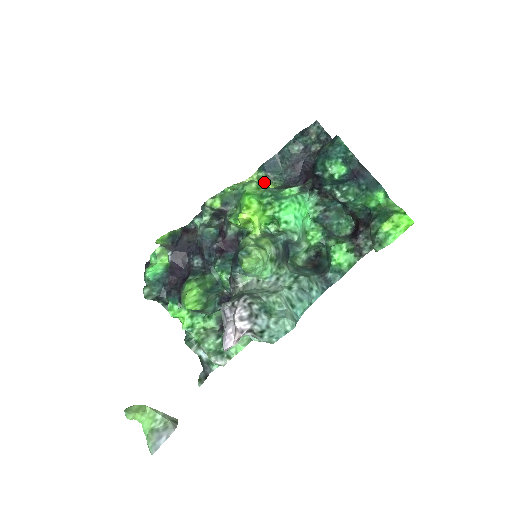
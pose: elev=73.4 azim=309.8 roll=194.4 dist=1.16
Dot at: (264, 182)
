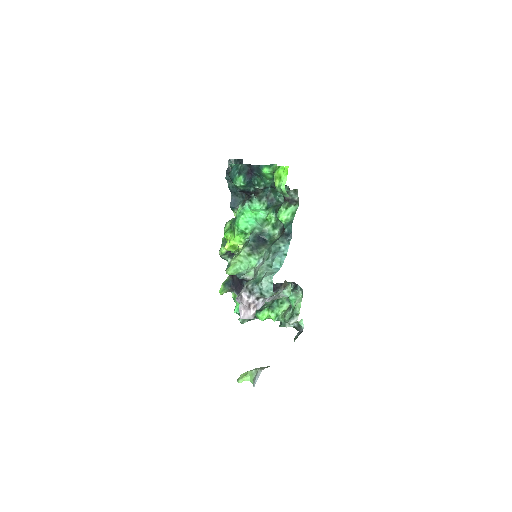
Dot at: occluded
